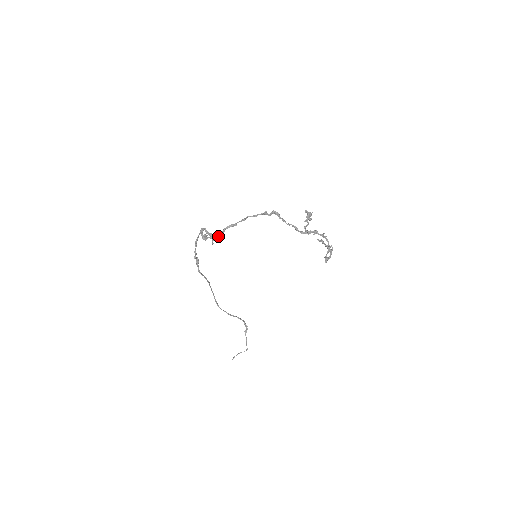
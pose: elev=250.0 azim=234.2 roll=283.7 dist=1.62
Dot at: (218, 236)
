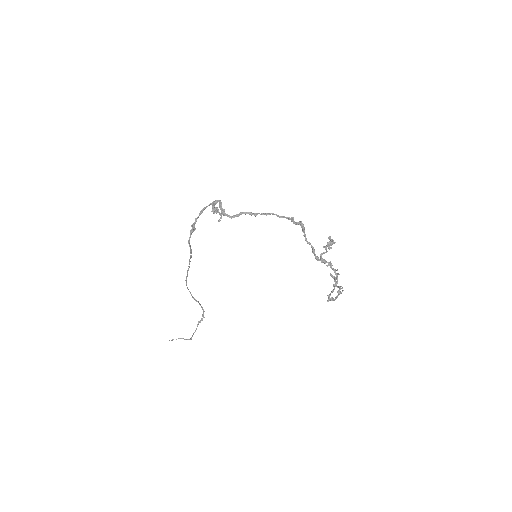
Dot at: (230, 217)
